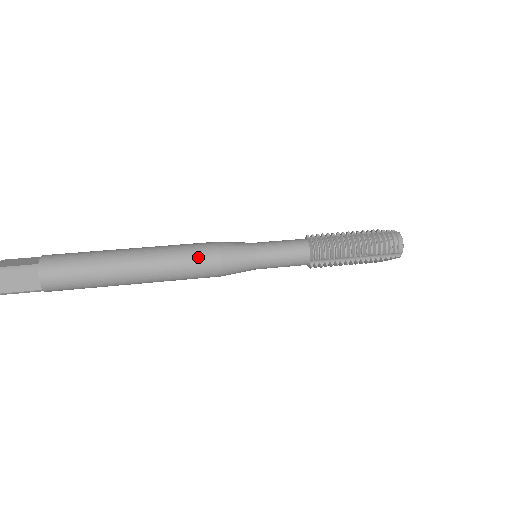
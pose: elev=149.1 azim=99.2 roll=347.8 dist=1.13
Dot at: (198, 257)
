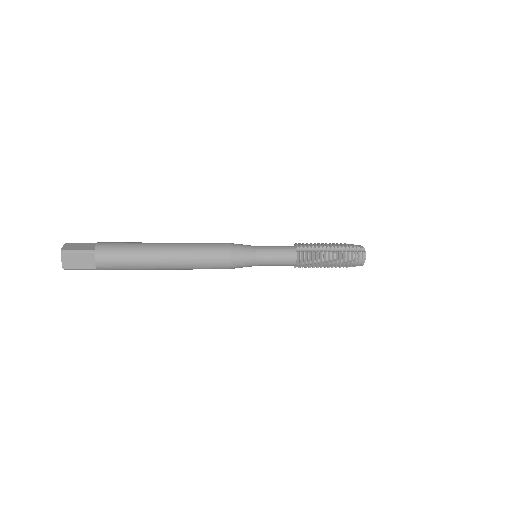
Dot at: occluded
